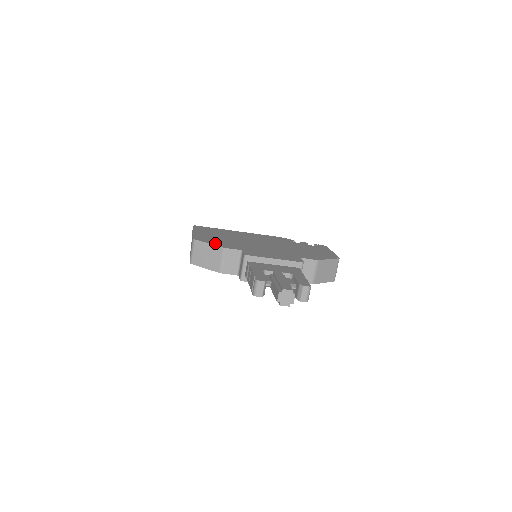
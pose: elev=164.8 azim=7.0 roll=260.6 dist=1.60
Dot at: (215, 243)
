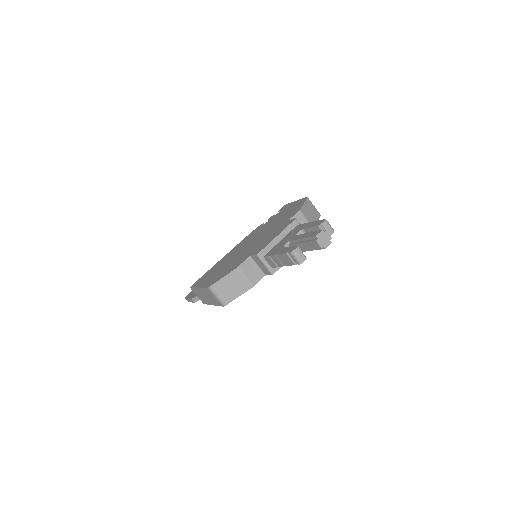
Dot at: (226, 273)
